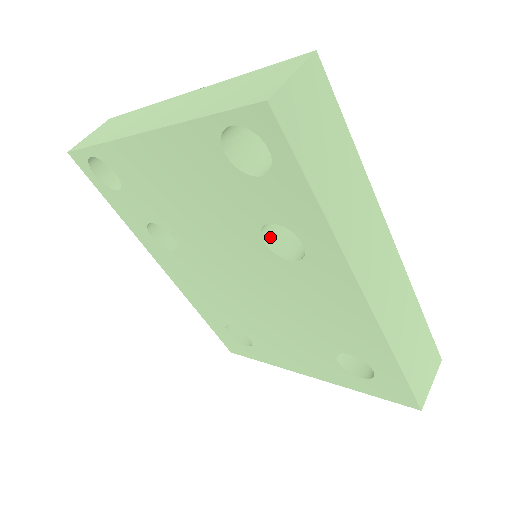
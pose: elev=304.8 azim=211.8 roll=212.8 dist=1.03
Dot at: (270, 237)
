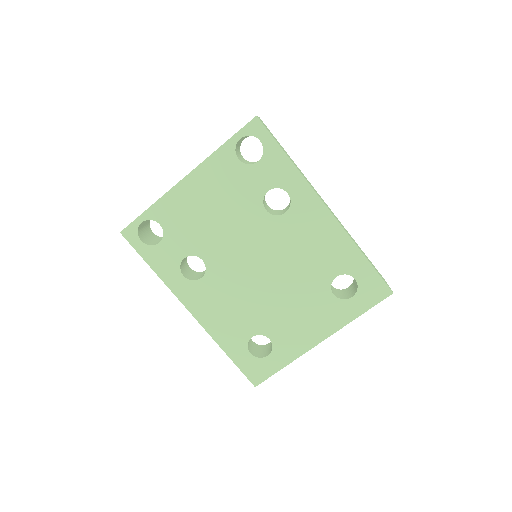
Dot at: (267, 211)
